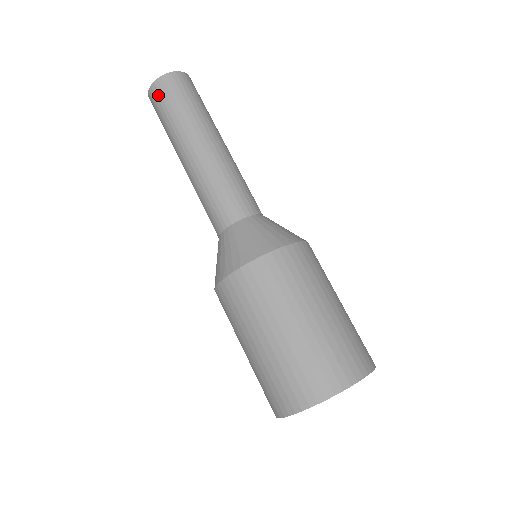
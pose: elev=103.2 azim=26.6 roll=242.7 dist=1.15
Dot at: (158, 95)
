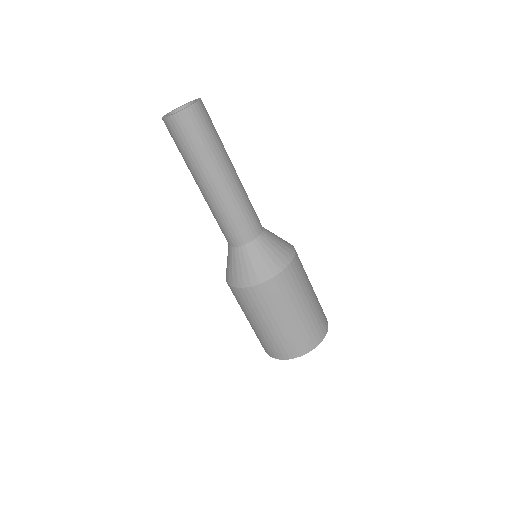
Dot at: (178, 128)
